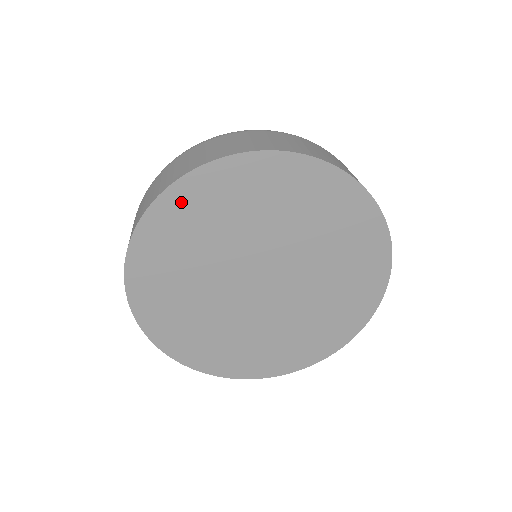
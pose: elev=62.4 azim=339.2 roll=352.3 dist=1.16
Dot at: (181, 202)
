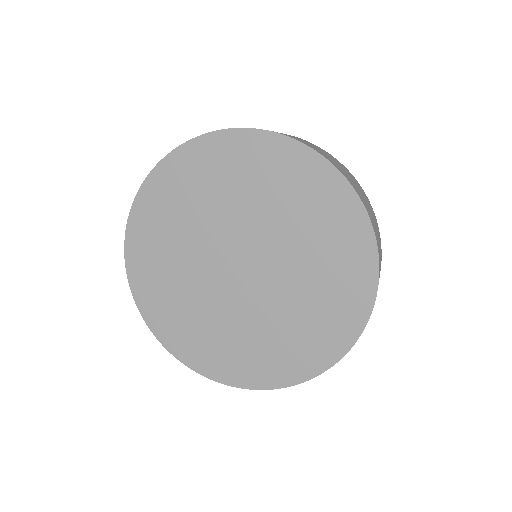
Dot at: (168, 178)
